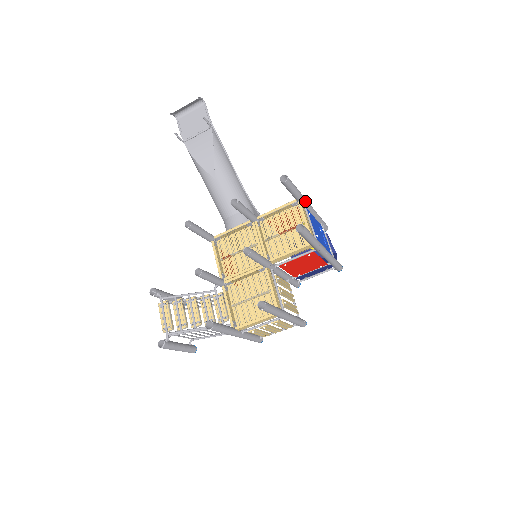
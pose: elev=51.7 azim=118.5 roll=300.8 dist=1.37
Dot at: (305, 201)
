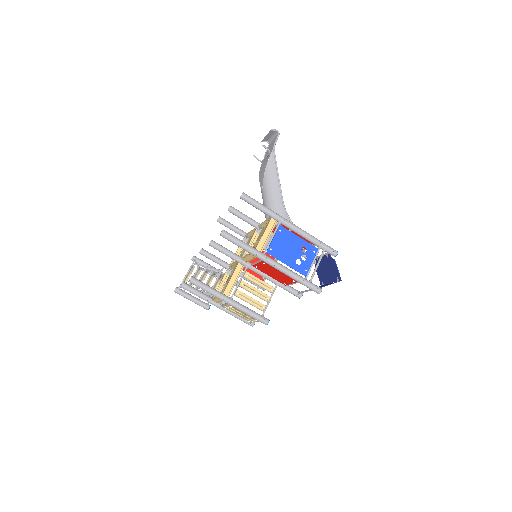
Dot at: (279, 219)
